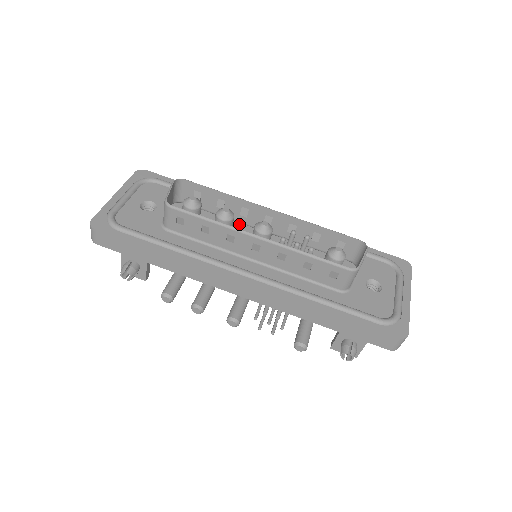
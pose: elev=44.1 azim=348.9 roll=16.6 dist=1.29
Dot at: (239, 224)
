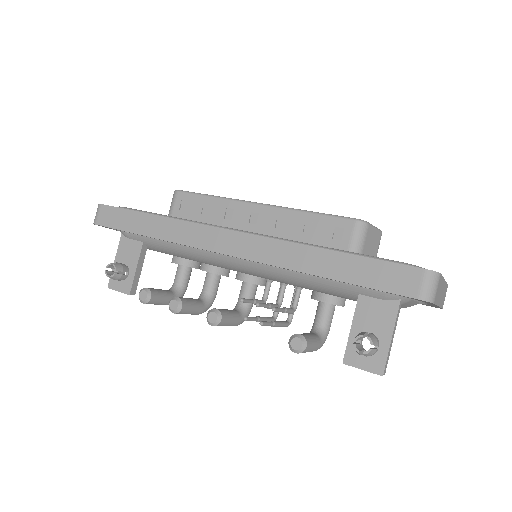
Dot at: occluded
